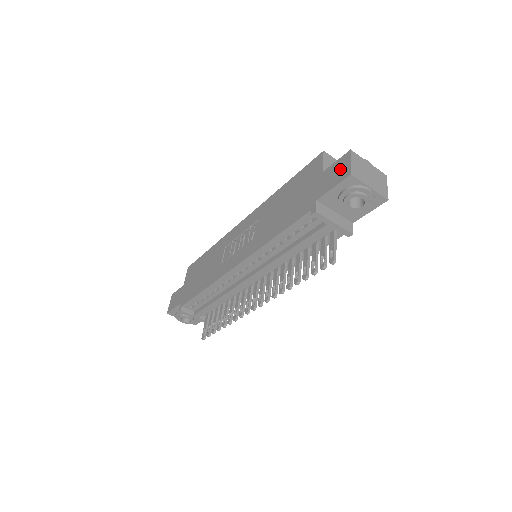
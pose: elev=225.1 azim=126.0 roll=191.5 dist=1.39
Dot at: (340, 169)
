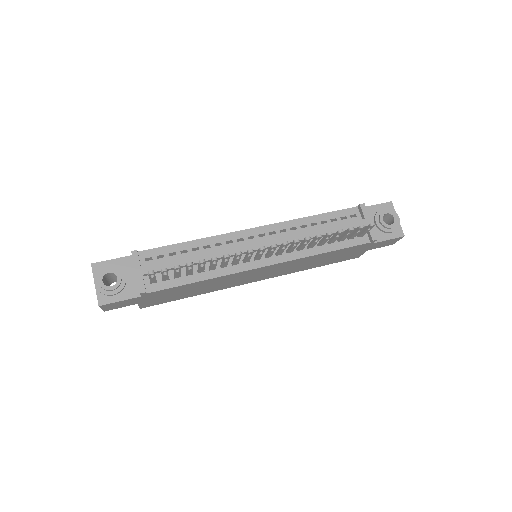
Dot at: occluded
